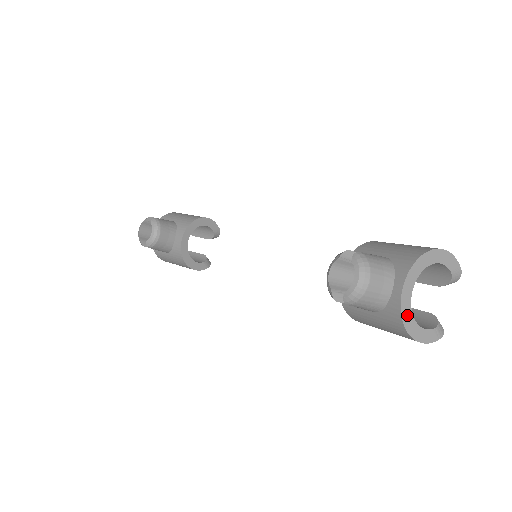
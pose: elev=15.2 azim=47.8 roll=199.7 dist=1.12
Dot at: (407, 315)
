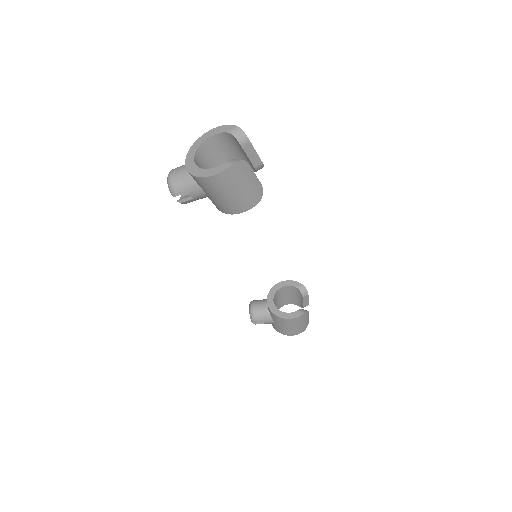
Dot at: (194, 170)
